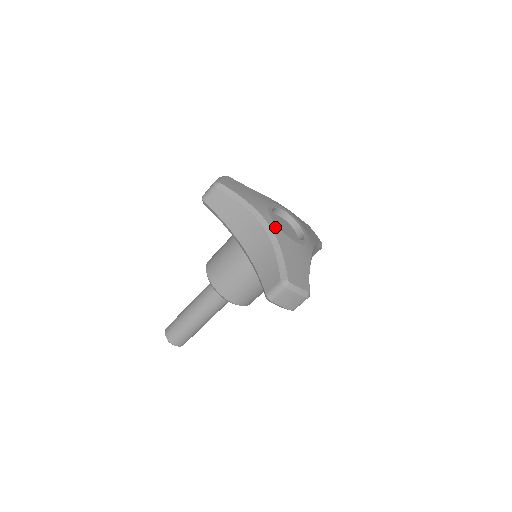
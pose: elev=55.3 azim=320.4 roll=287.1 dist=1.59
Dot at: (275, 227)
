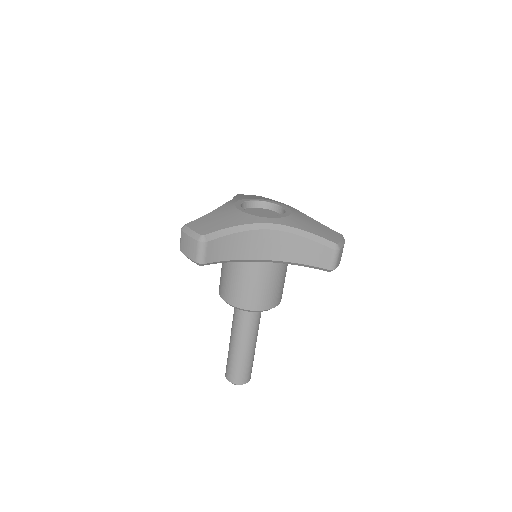
Dot at: (276, 220)
